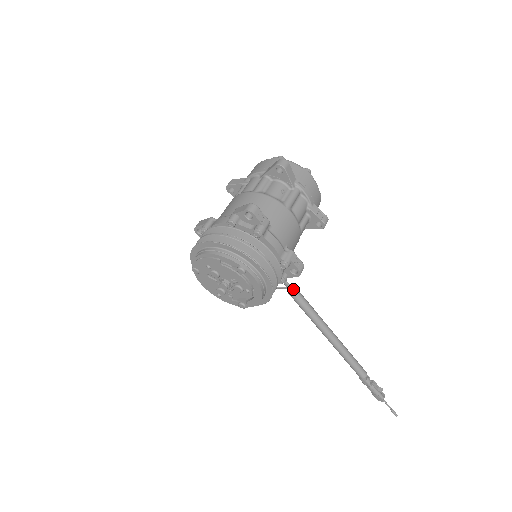
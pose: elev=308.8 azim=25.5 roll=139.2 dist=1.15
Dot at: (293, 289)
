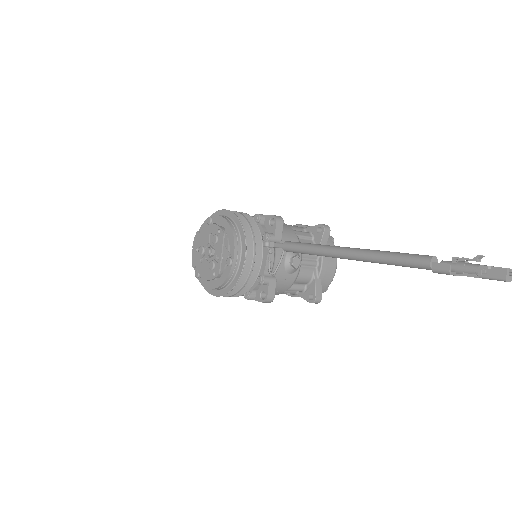
Dot at: (286, 243)
